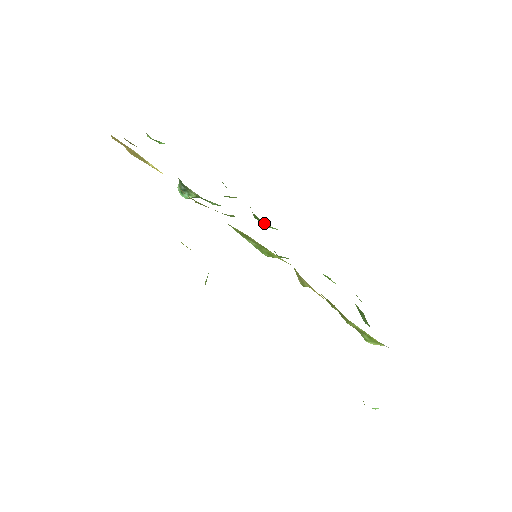
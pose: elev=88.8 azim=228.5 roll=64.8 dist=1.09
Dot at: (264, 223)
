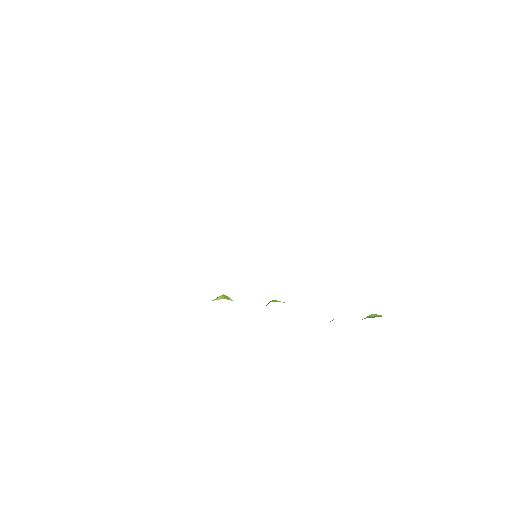
Dot at: occluded
